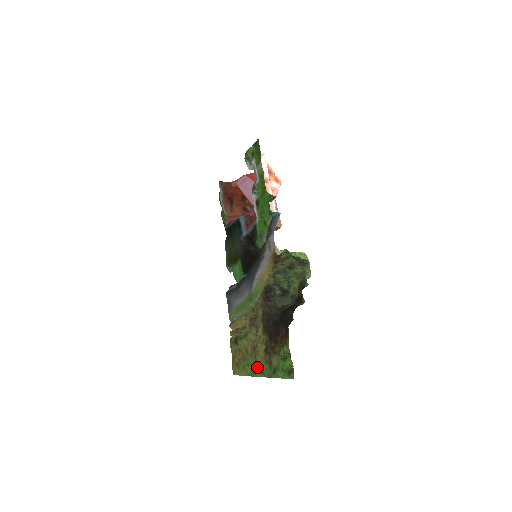
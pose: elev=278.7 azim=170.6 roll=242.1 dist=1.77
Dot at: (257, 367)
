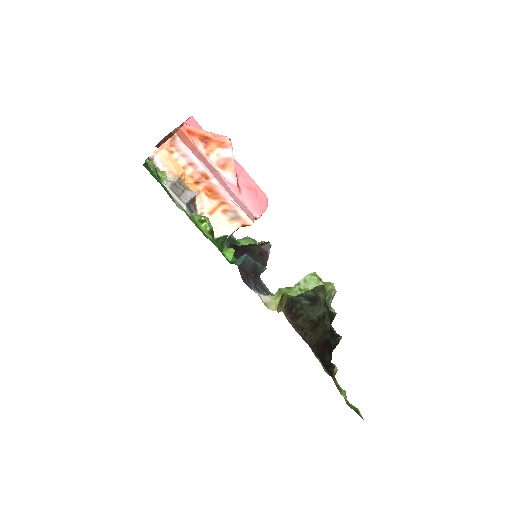
Dot at: occluded
